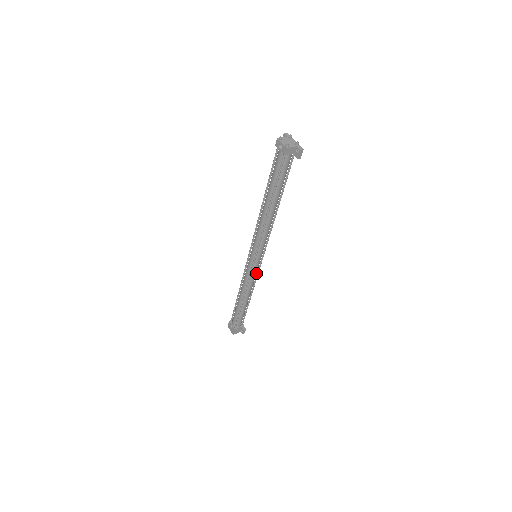
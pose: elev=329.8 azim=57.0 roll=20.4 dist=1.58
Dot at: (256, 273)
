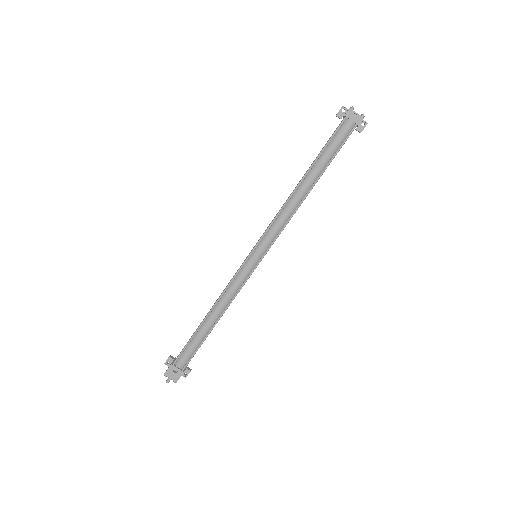
Dot at: occluded
